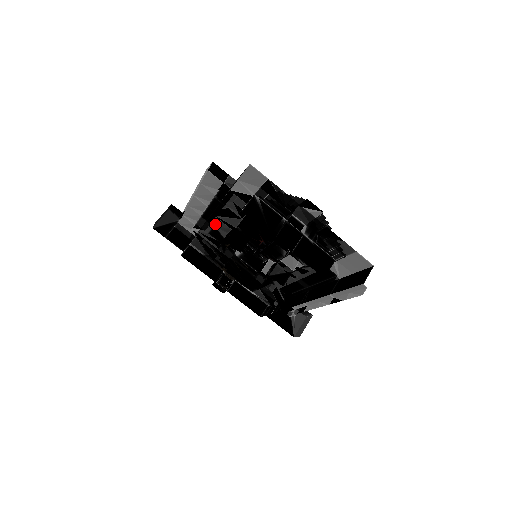
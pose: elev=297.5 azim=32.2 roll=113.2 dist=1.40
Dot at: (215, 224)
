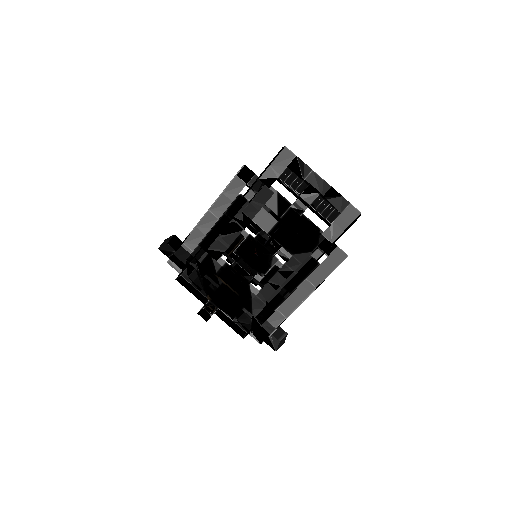
Dot at: (227, 228)
